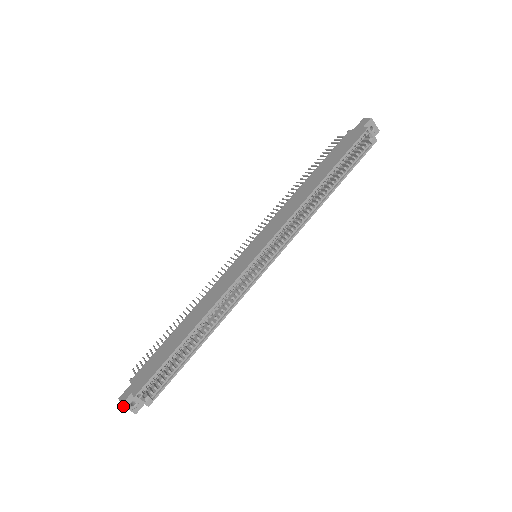
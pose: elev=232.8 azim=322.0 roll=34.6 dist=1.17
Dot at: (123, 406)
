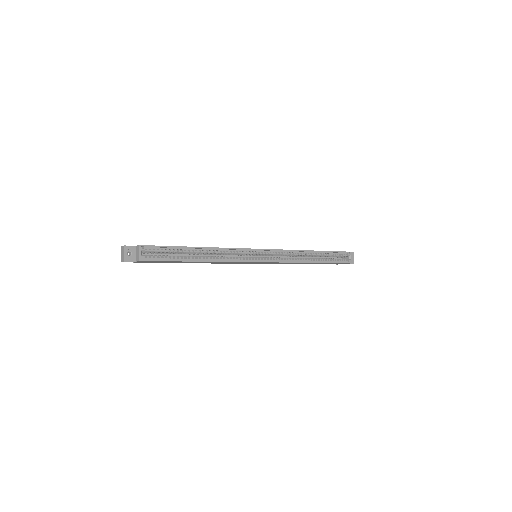
Dot at: (124, 248)
